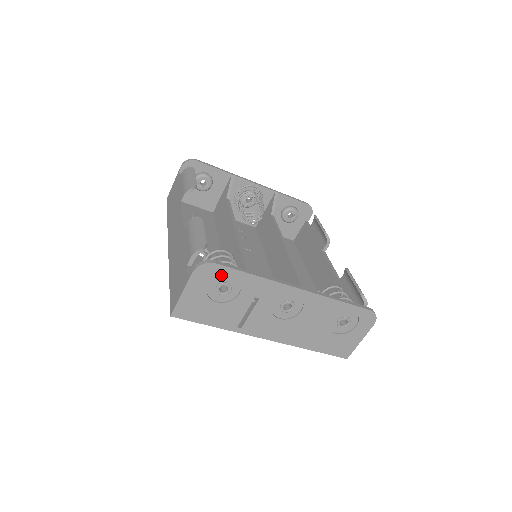
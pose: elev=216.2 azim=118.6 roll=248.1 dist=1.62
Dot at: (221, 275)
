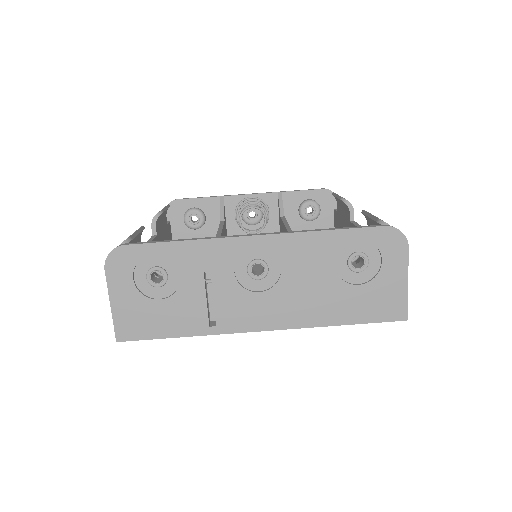
Dot at: (141, 259)
